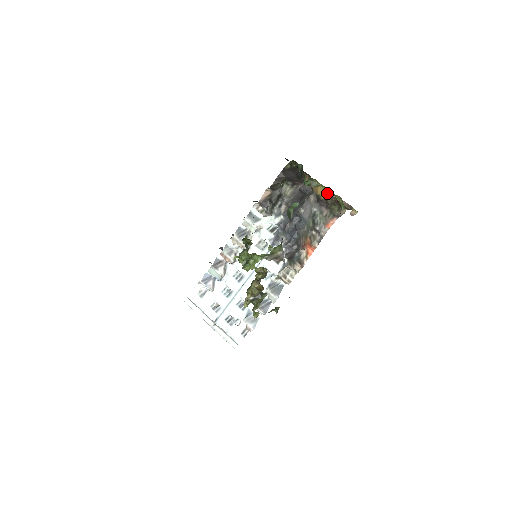
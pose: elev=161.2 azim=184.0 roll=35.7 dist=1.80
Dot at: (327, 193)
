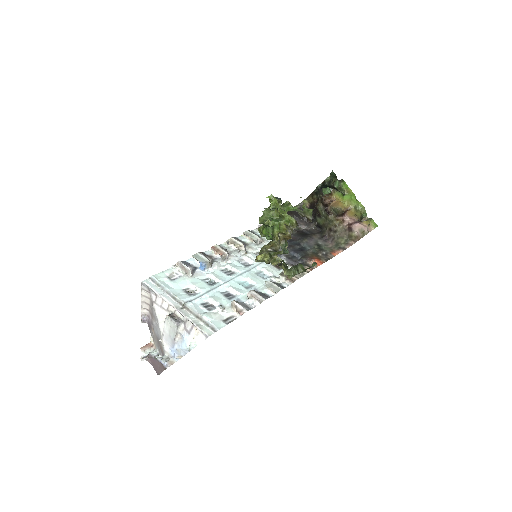
Dot at: (347, 207)
